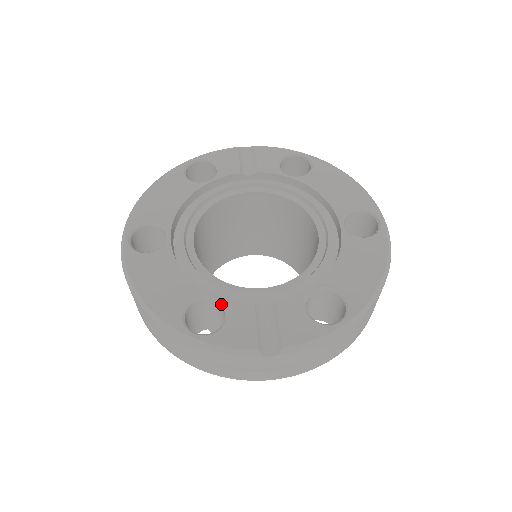
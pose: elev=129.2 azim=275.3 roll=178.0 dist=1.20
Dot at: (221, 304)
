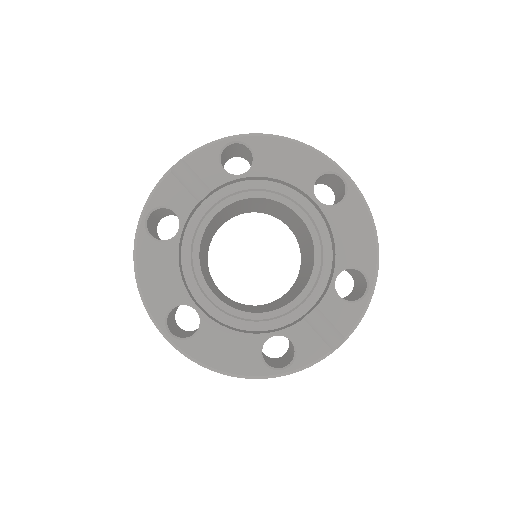
Dot at: (282, 335)
